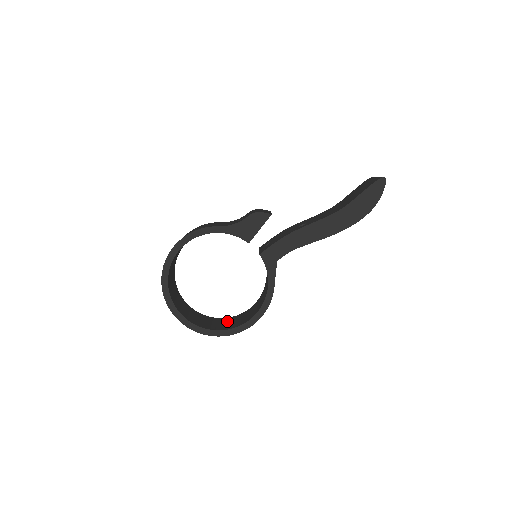
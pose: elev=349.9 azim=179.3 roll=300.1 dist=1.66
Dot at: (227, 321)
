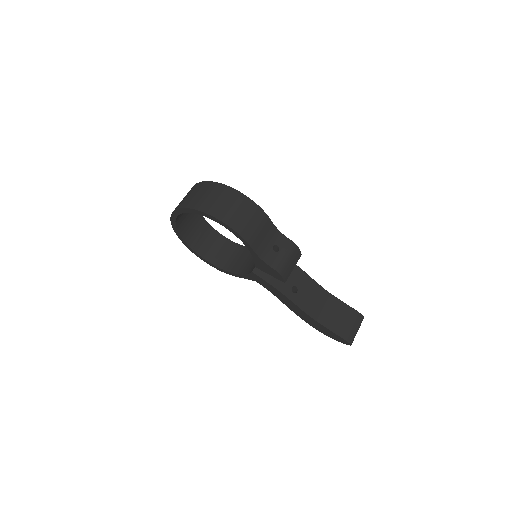
Dot at: (202, 230)
